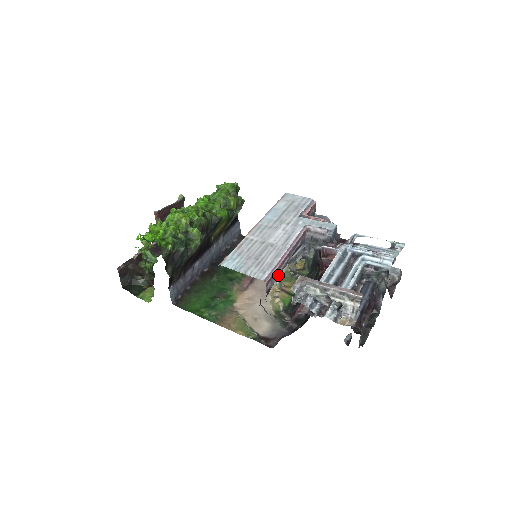
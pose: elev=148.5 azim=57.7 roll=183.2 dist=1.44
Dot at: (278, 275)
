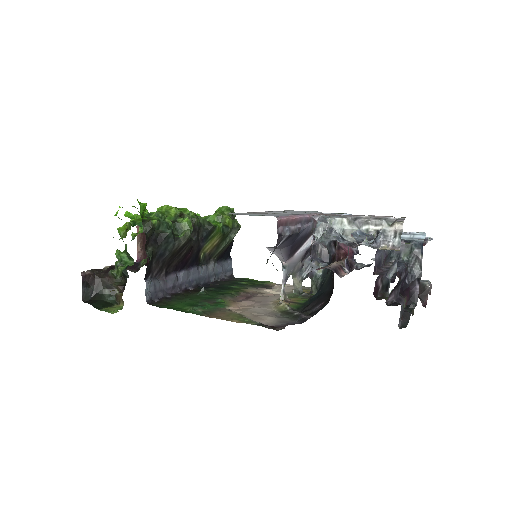
Dot at: (290, 231)
